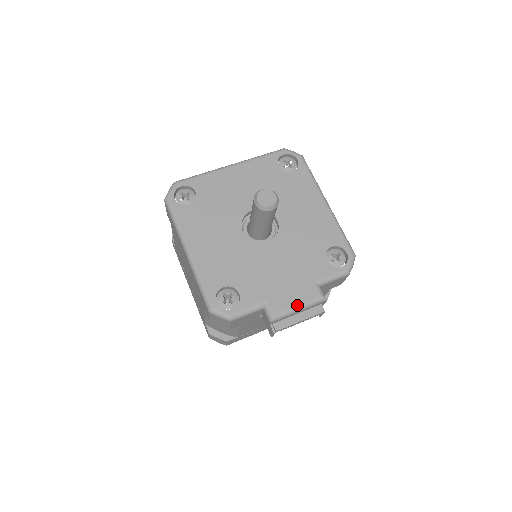
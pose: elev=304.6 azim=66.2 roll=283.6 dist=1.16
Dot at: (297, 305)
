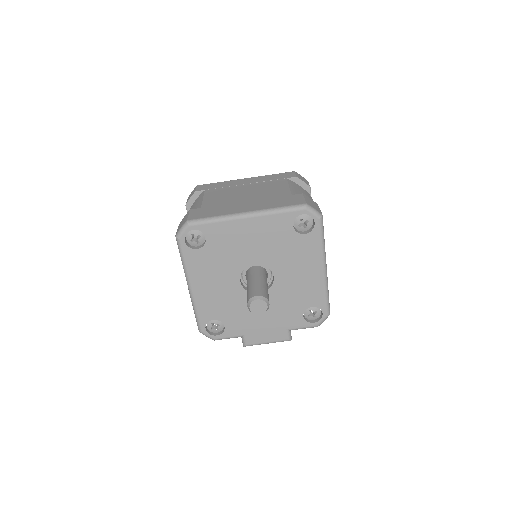
Dot at: (267, 342)
